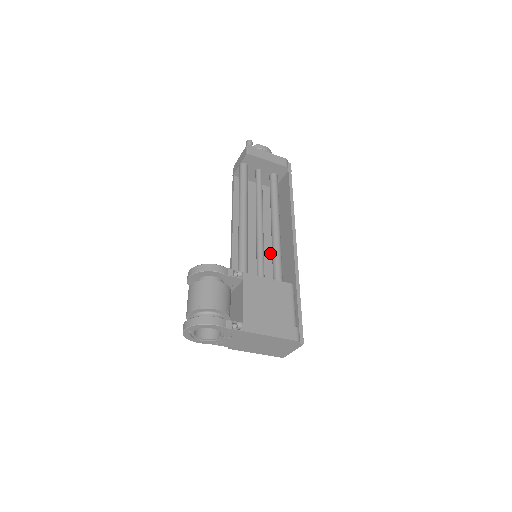
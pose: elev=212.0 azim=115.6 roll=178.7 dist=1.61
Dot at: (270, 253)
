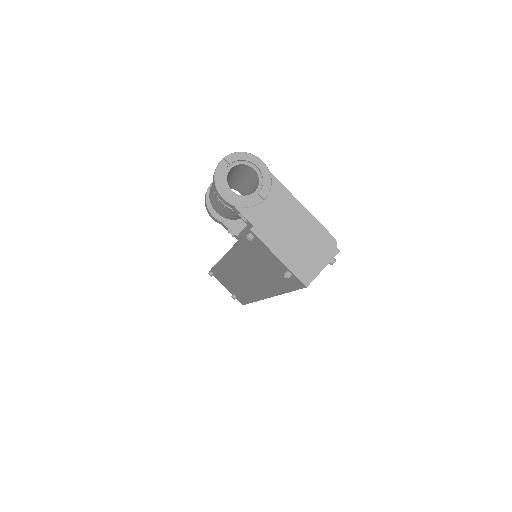
Dot at: occluded
